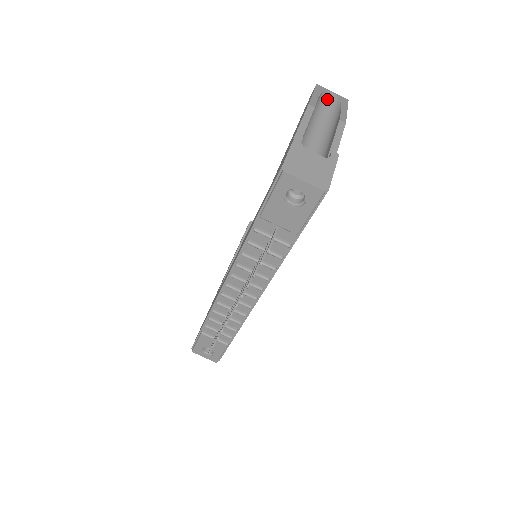
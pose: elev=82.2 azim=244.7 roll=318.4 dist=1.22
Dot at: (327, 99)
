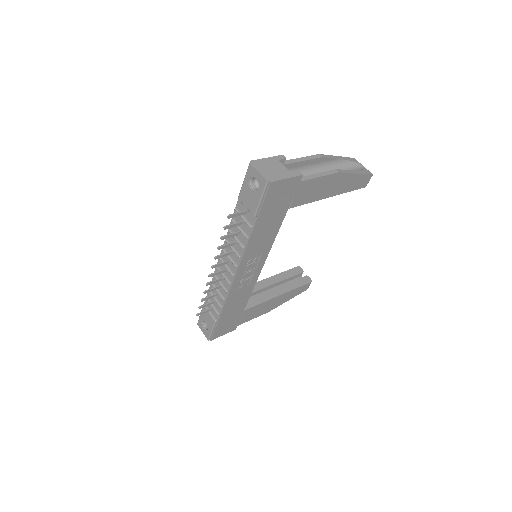
Dot at: (353, 167)
